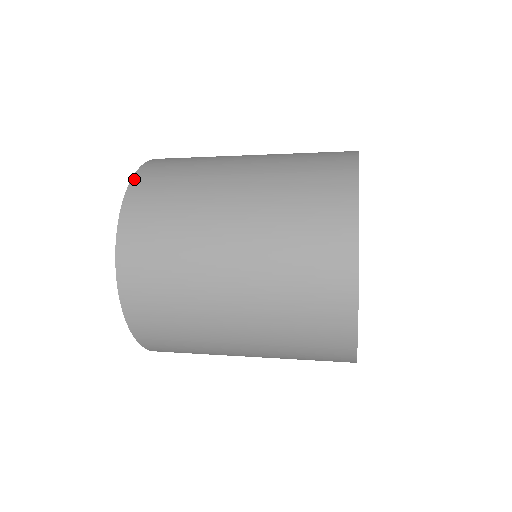
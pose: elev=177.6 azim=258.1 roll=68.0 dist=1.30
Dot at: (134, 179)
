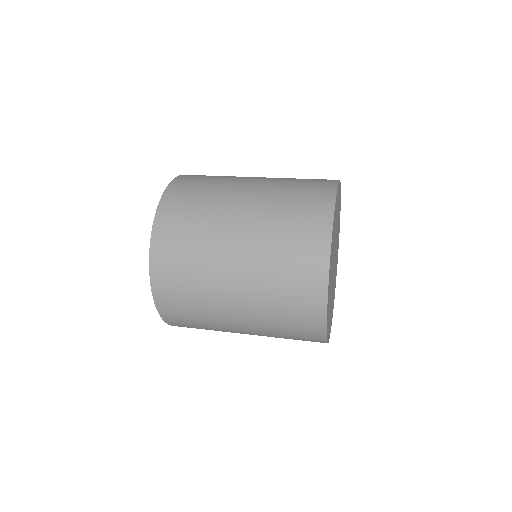
Dot at: (160, 204)
